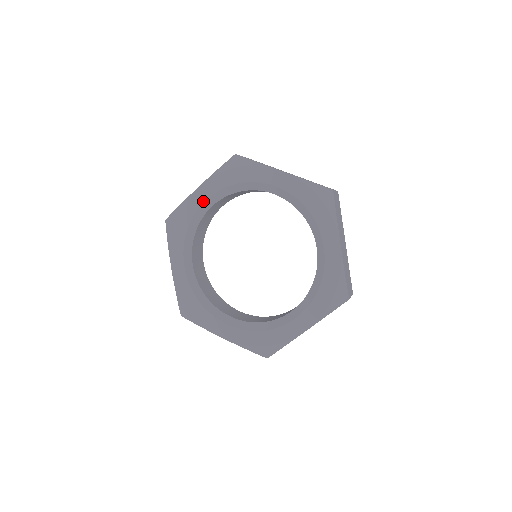
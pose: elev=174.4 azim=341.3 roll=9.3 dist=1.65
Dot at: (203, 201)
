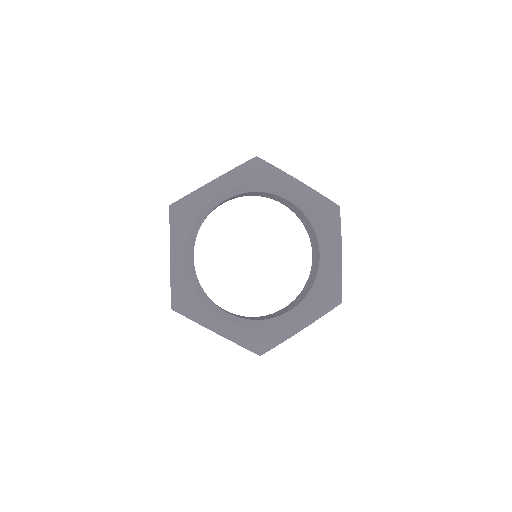
Dot at: (185, 261)
